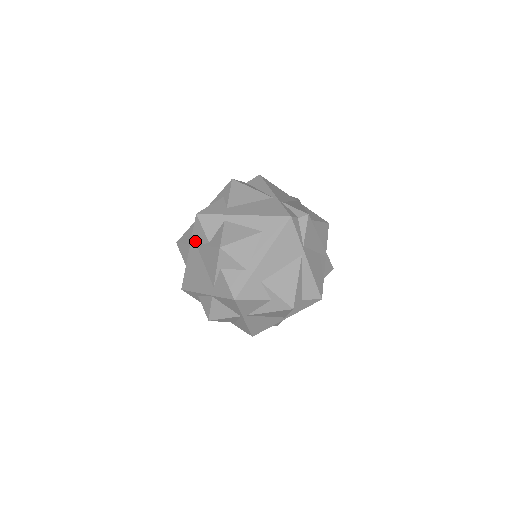
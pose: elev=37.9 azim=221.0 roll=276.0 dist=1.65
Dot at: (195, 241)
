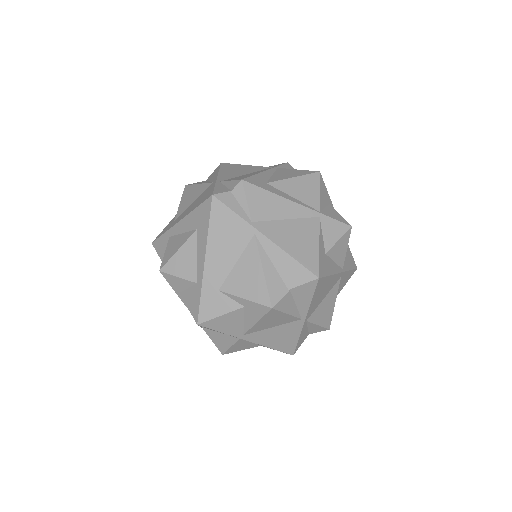
Dot at: occluded
